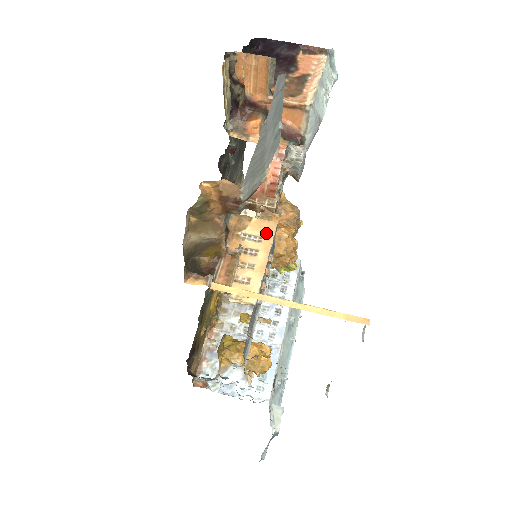
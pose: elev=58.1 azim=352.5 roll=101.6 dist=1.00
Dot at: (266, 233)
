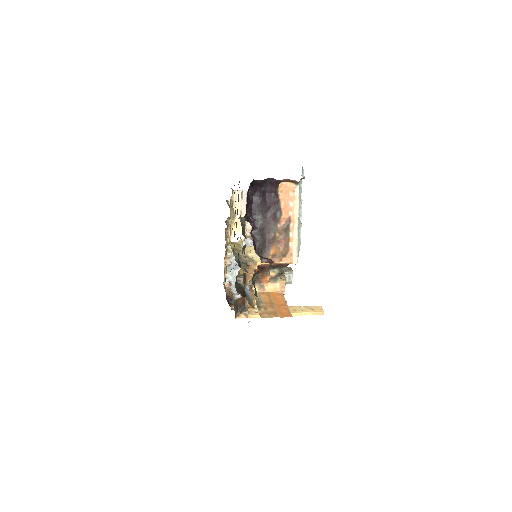
Dot at: occluded
